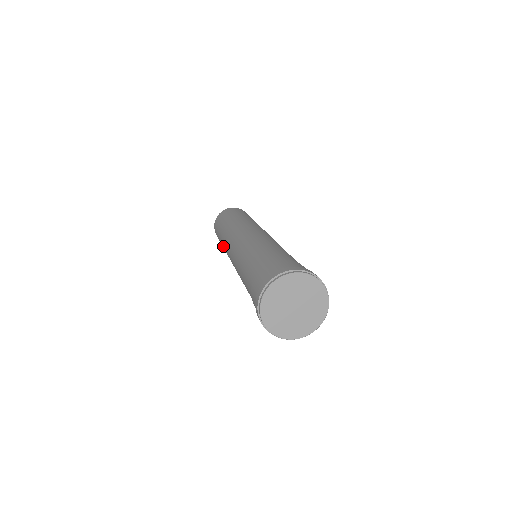
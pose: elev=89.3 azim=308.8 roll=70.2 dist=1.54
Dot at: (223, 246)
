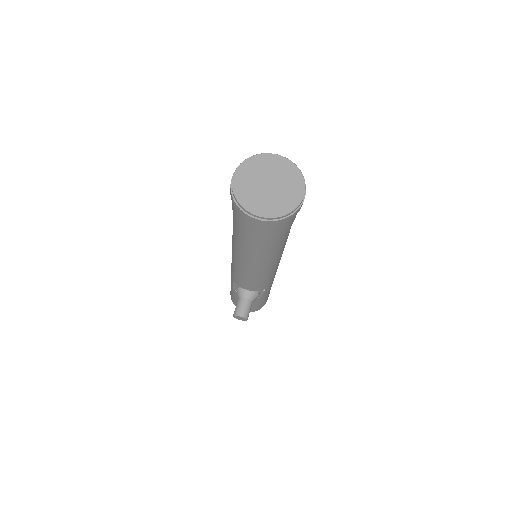
Dot at: occluded
